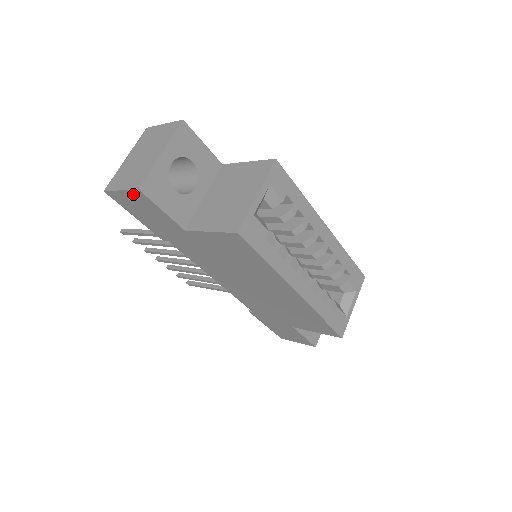
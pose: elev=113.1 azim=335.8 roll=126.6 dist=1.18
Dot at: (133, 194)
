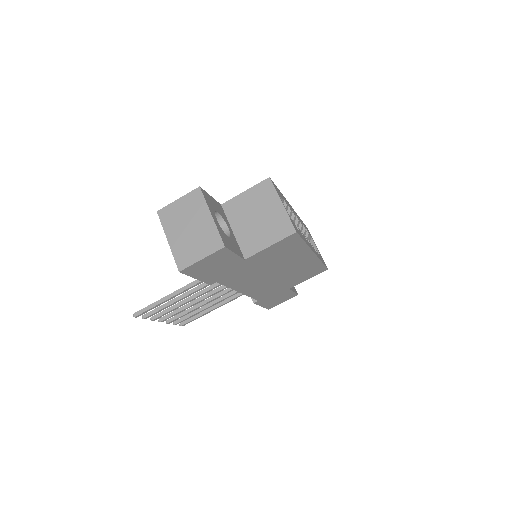
Dot at: (214, 255)
